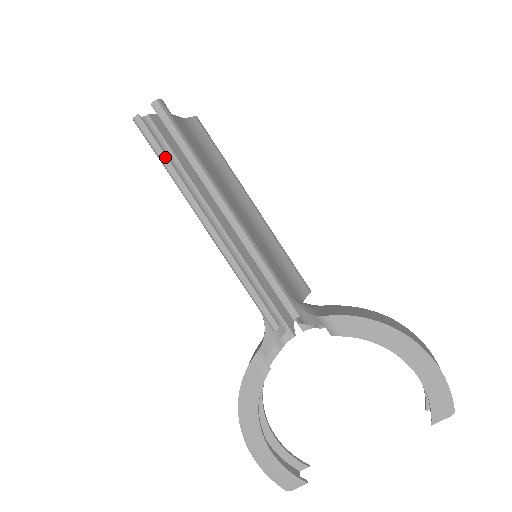
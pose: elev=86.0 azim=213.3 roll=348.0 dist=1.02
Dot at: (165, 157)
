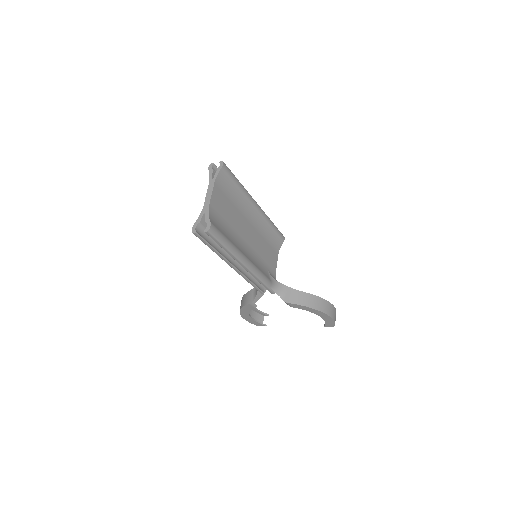
Dot at: (211, 247)
